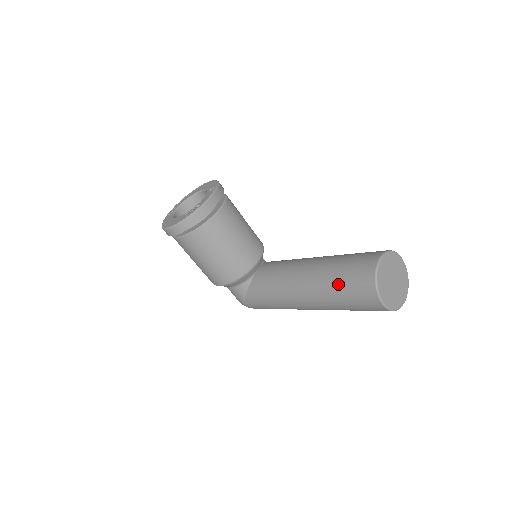
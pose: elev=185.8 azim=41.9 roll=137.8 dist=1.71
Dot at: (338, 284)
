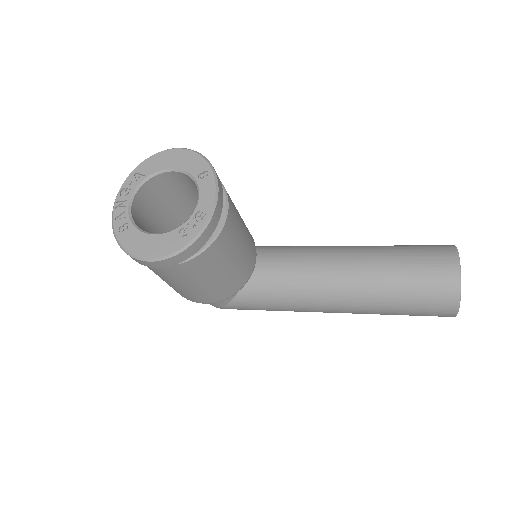
Dot at: (401, 297)
